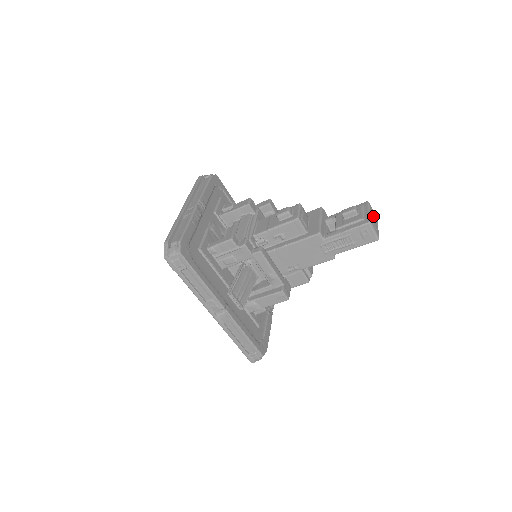
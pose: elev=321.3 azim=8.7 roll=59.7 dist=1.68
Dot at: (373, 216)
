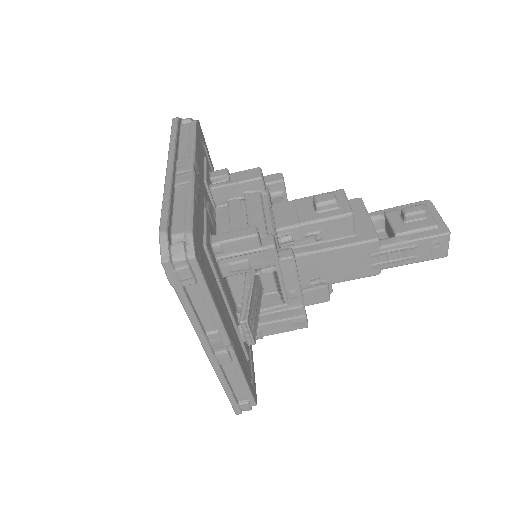
Dot at: occluded
